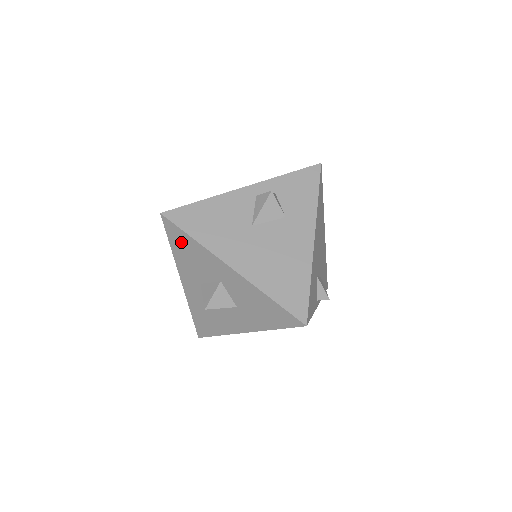
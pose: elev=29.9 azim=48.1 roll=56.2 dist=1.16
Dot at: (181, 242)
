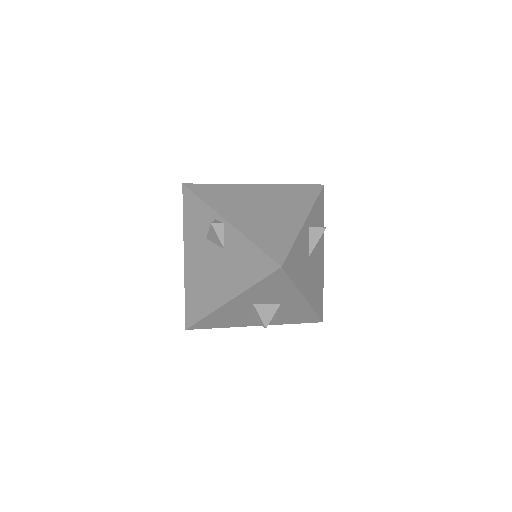
Dot at: (275, 283)
